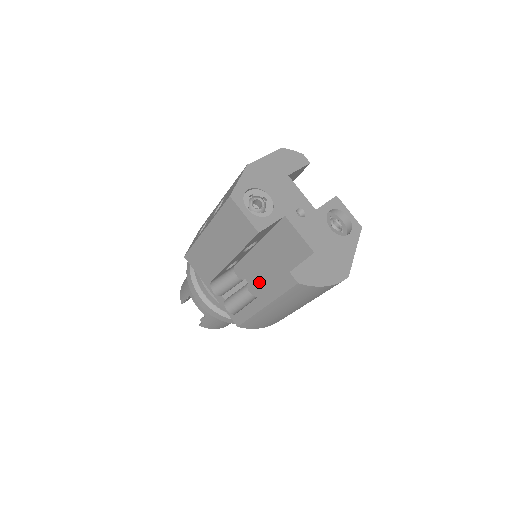
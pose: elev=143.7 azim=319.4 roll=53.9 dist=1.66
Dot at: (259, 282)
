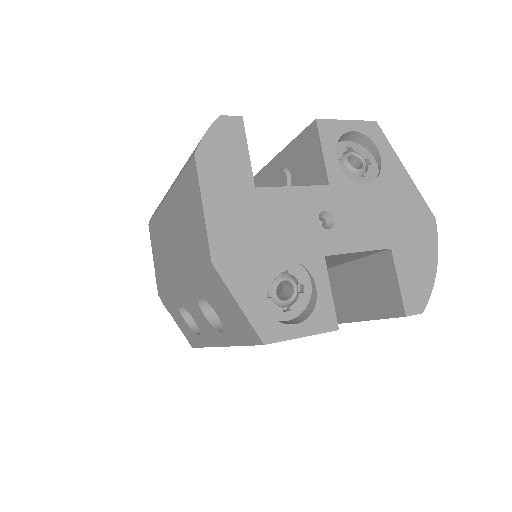
Dot at: occluded
